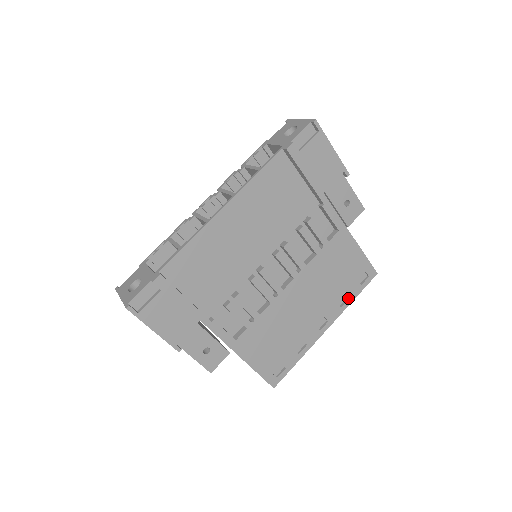
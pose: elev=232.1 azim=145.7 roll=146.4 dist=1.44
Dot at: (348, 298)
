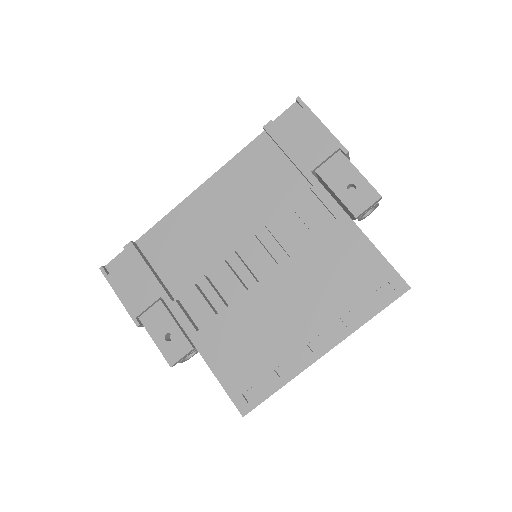
Dot at: (360, 316)
